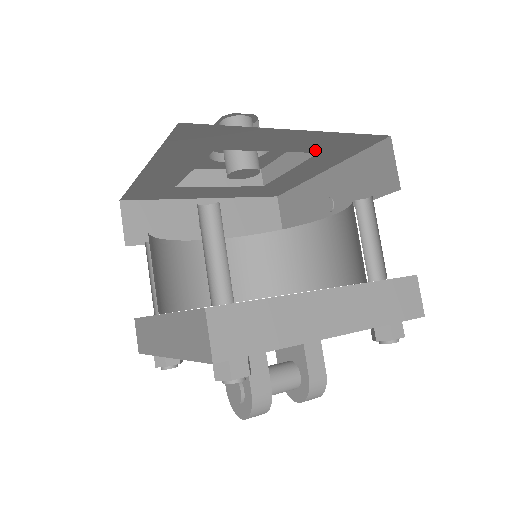
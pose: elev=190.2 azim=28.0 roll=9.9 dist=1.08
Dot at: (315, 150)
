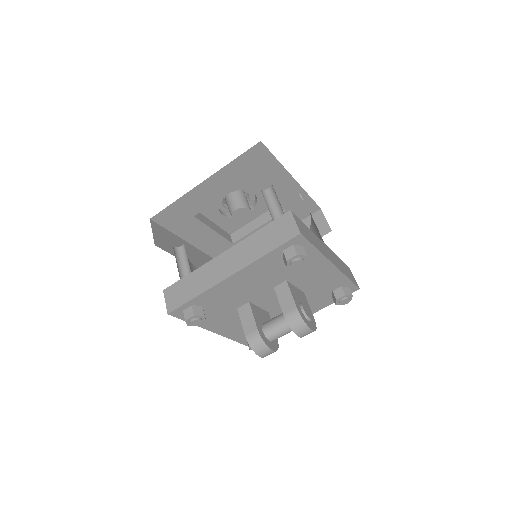
Dot at: (244, 179)
